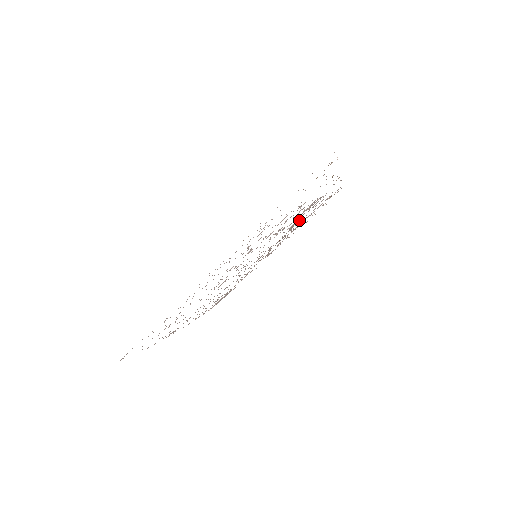
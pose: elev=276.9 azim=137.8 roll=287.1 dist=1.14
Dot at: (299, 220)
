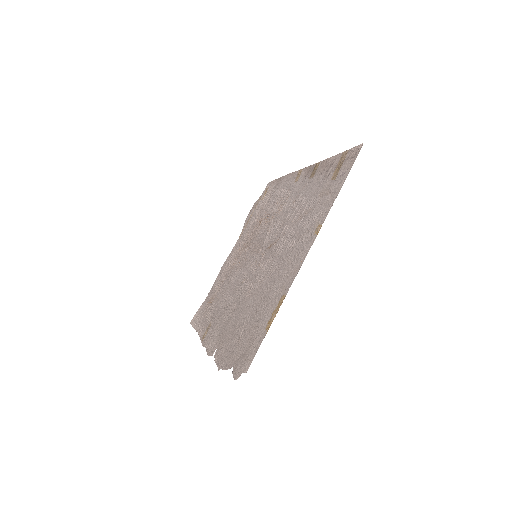
Dot at: (264, 217)
